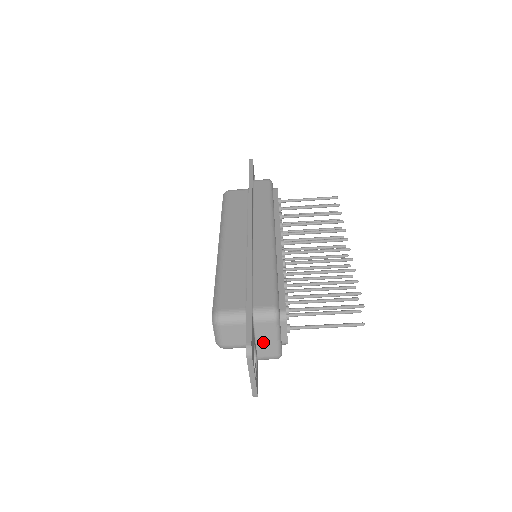
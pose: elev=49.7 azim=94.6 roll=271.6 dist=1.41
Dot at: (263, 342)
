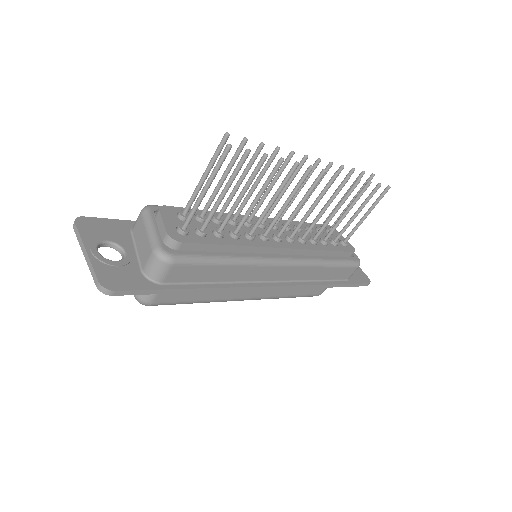
Dot at: (141, 246)
